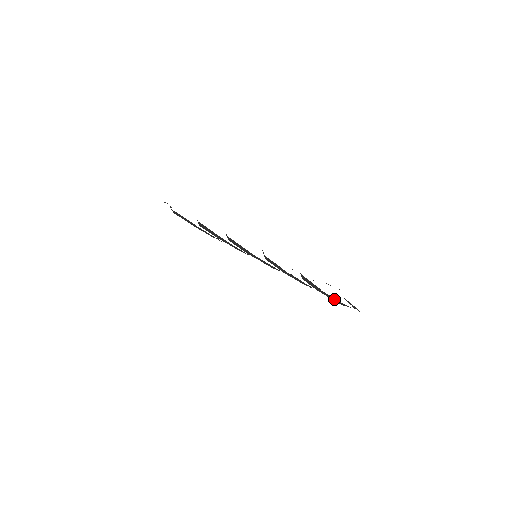
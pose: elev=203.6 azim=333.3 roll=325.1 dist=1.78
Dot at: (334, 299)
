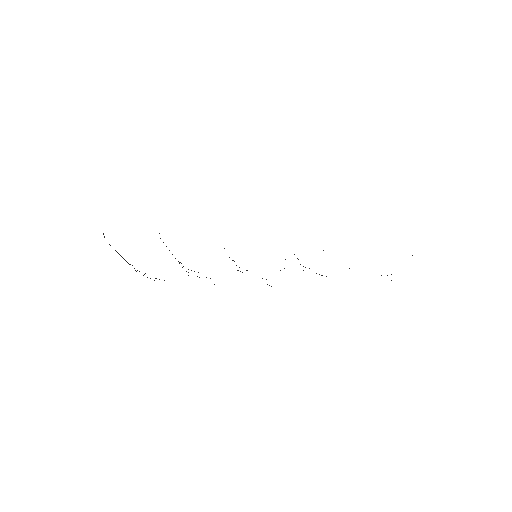
Dot at: occluded
